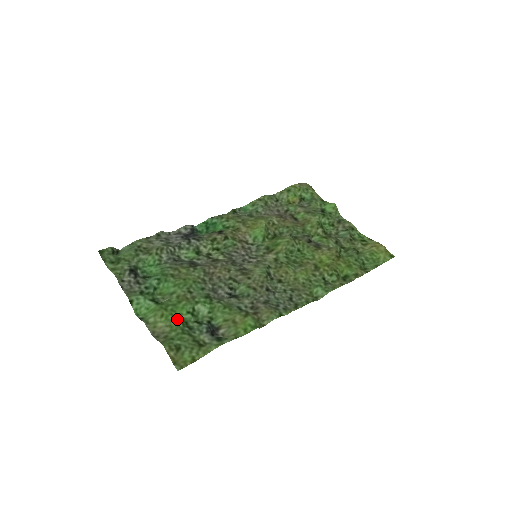
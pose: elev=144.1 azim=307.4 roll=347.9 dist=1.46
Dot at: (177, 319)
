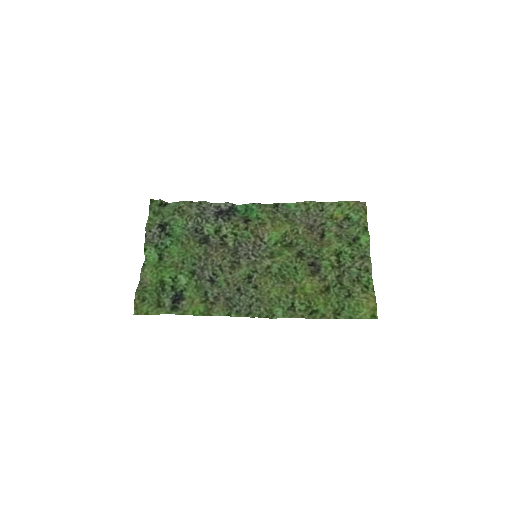
Dot at: (159, 279)
